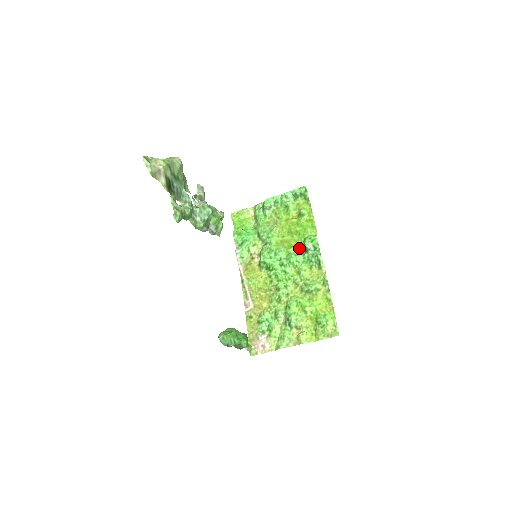
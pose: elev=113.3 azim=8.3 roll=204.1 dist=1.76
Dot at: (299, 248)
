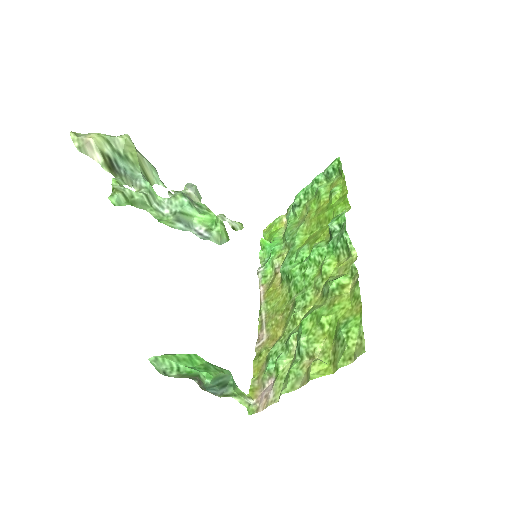
Dot at: (326, 238)
